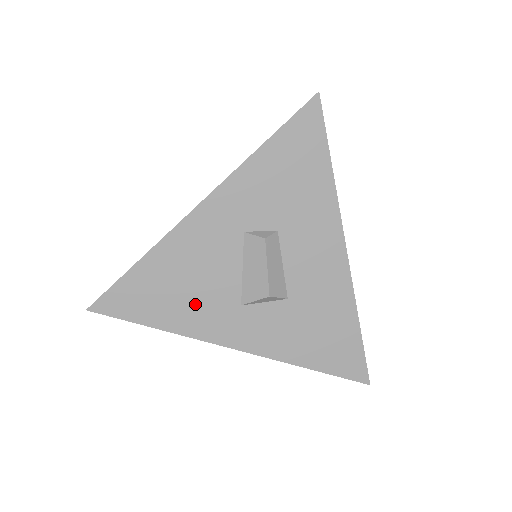
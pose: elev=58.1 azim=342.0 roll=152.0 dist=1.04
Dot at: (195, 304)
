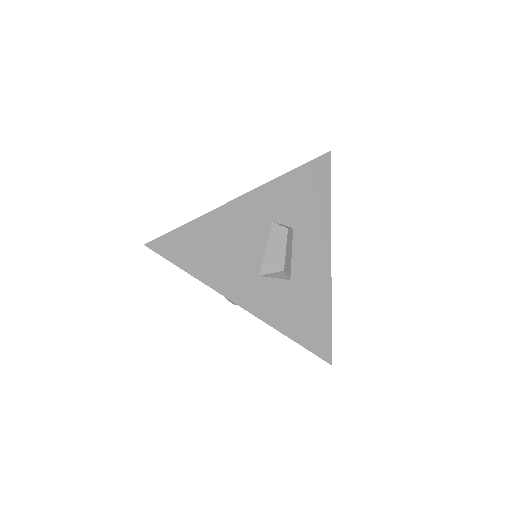
Dot at: (227, 265)
